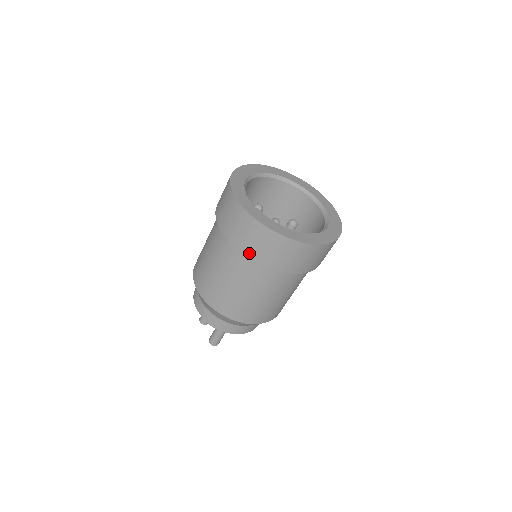
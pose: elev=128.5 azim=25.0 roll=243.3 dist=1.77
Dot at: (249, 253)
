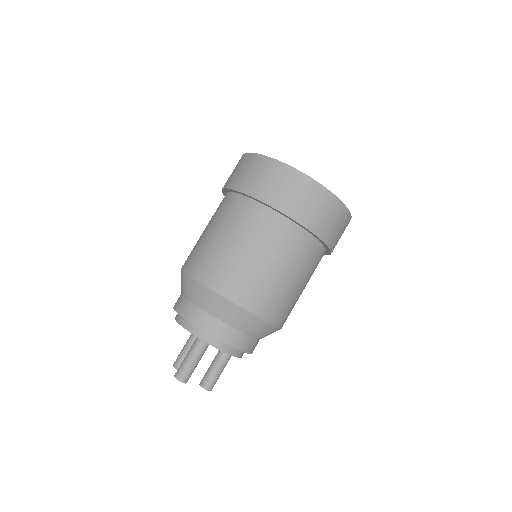
Dot at: (244, 188)
